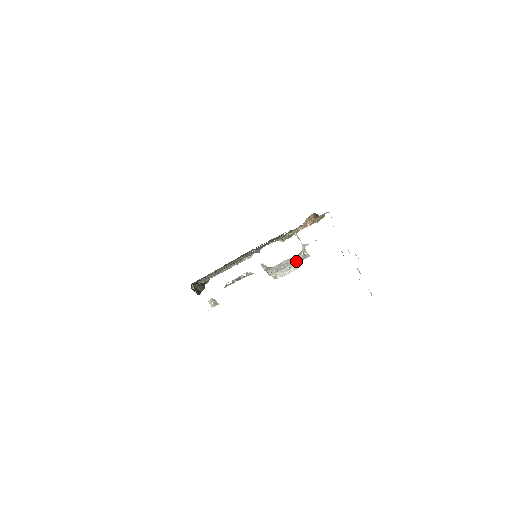
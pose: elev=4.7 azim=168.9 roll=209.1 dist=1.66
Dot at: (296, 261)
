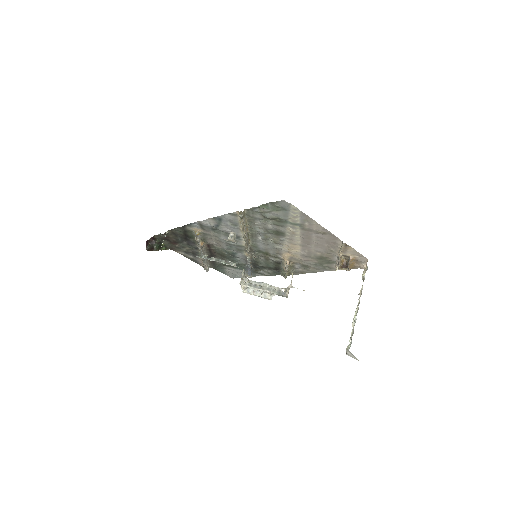
Dot at: (274, 291)
